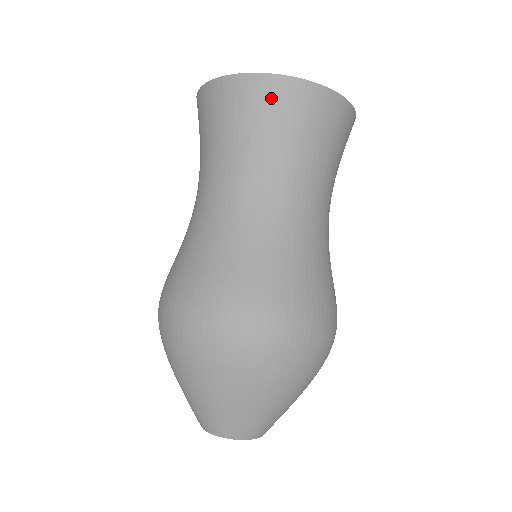
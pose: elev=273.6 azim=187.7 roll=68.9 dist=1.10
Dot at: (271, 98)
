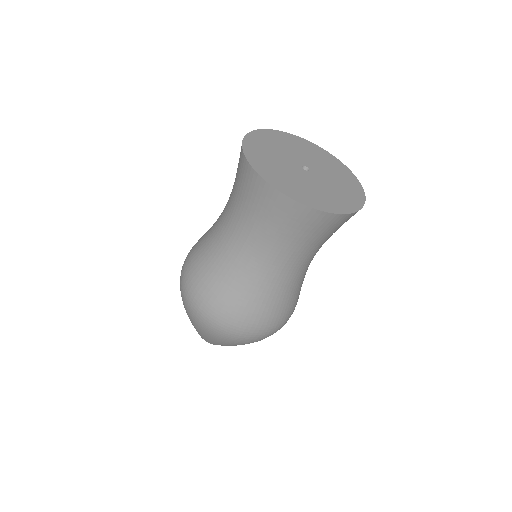
Dot at: (306, 220)
